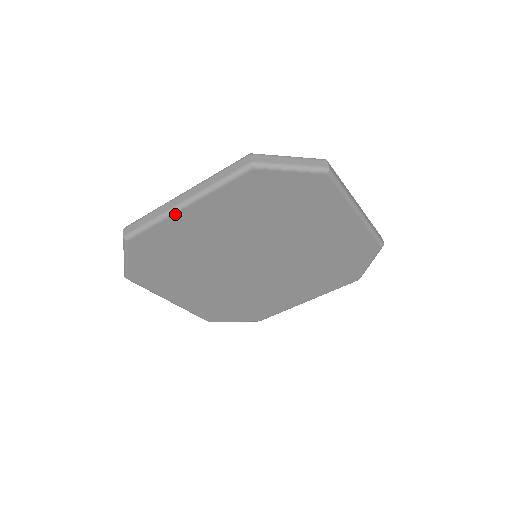
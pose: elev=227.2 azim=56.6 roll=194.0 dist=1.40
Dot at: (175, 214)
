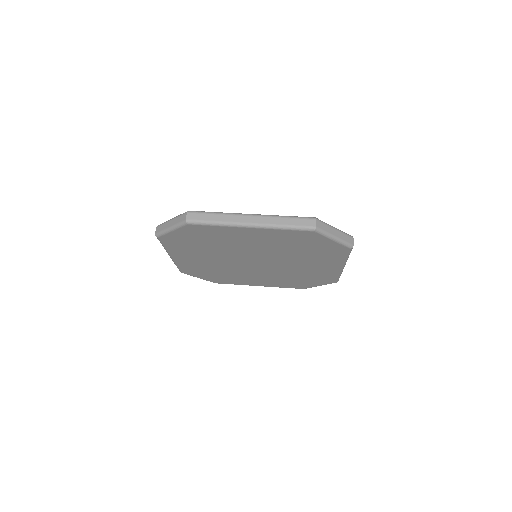
Dot at: (174, 260)
